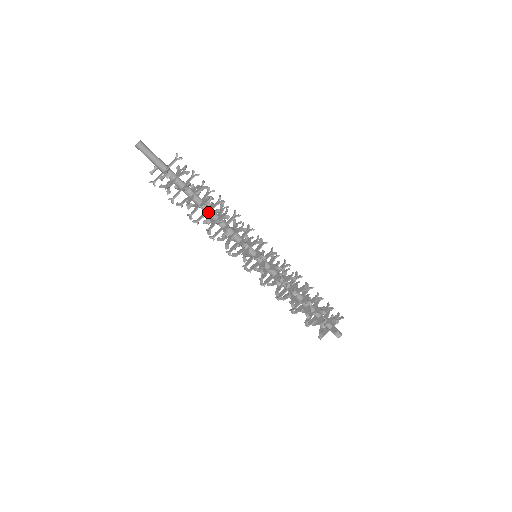
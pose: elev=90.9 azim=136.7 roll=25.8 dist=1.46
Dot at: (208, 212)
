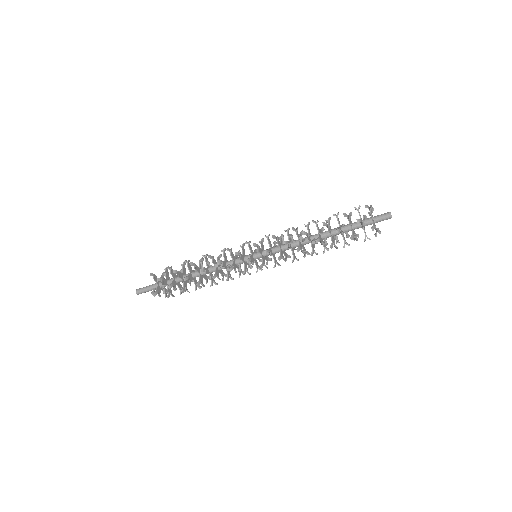
Dot at: (198, 271)
